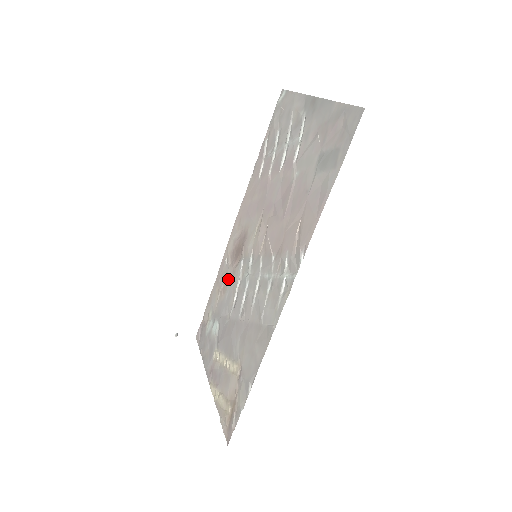
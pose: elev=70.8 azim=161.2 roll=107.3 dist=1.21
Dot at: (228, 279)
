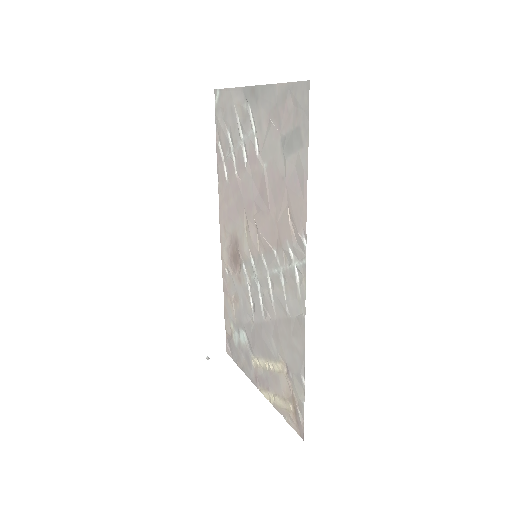
Dot at: (236, 287)
